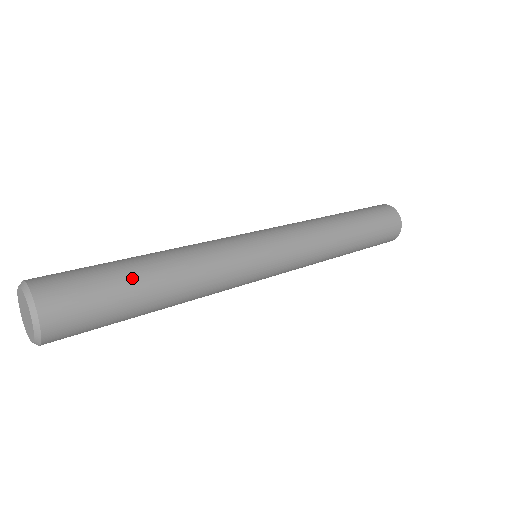
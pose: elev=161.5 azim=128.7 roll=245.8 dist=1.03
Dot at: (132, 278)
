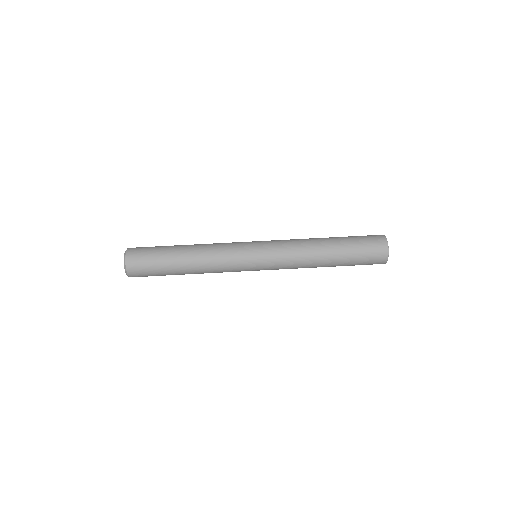
Dot at: (170, 262)
